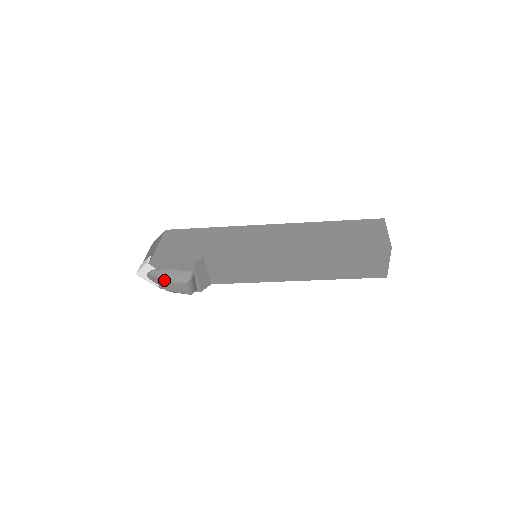
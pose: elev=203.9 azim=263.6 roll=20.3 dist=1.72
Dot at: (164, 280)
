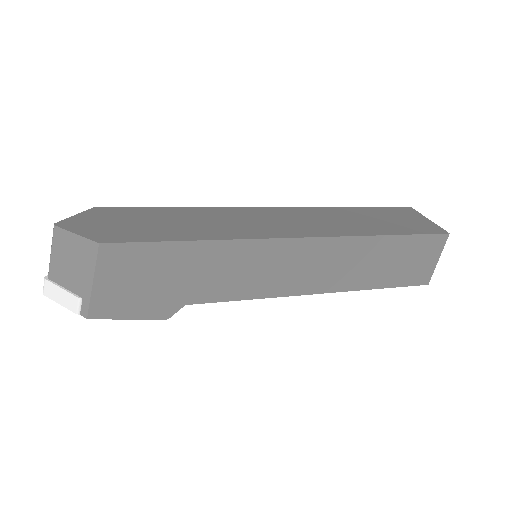
Dot at: occluded
